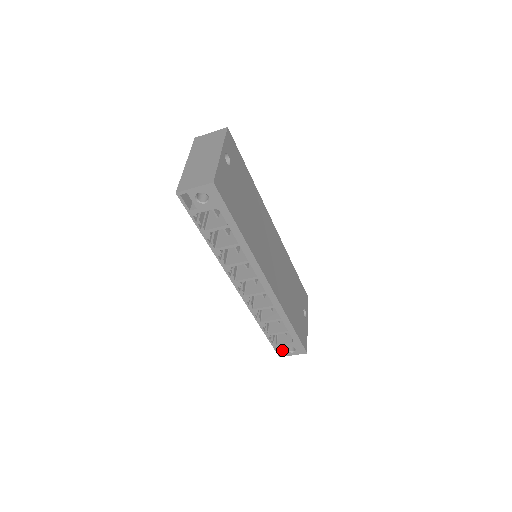
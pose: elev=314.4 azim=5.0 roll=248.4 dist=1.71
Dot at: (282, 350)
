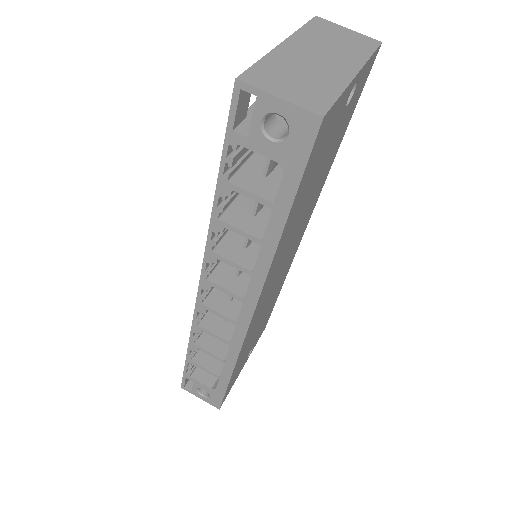
Dot at: (191, 381)
